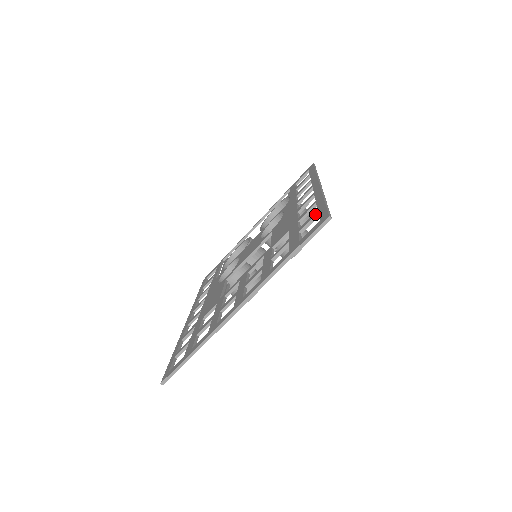
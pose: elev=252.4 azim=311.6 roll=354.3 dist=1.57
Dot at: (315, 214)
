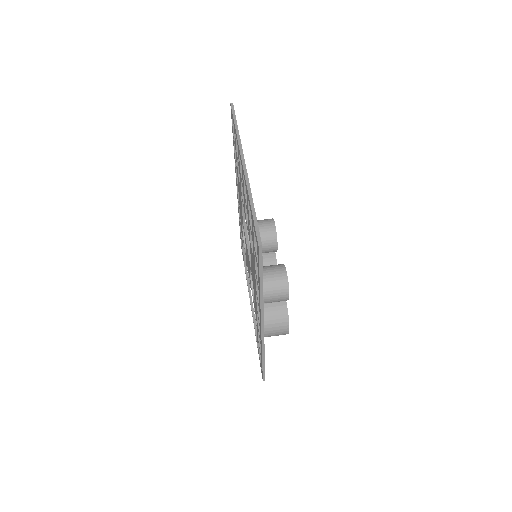
Dot at: (233, 136)
